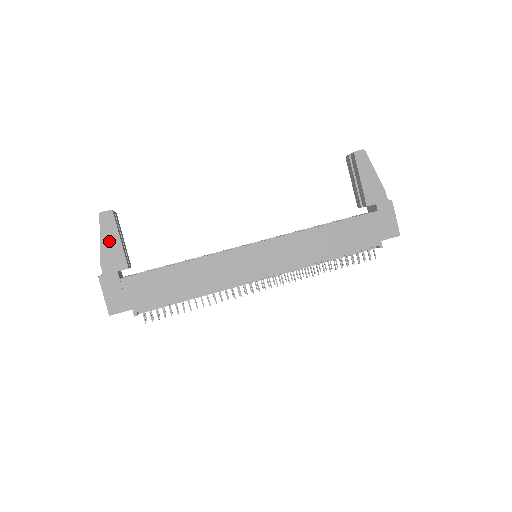
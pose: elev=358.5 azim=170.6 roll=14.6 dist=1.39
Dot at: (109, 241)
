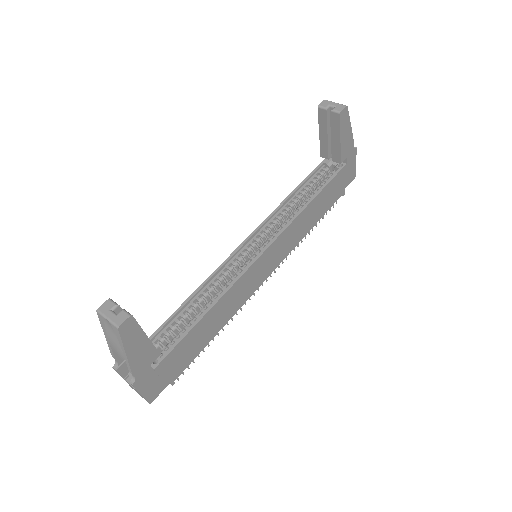
Dot at: (136, 347)
